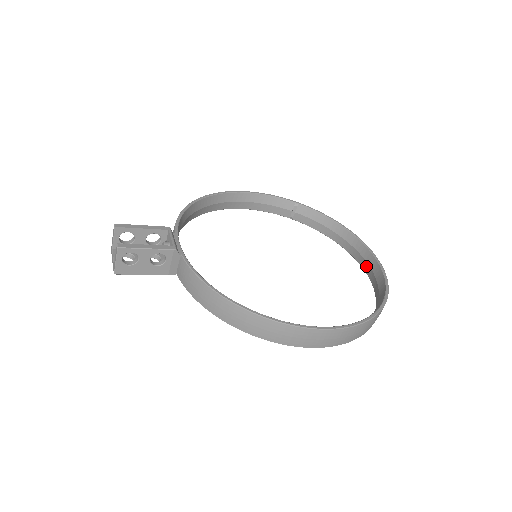
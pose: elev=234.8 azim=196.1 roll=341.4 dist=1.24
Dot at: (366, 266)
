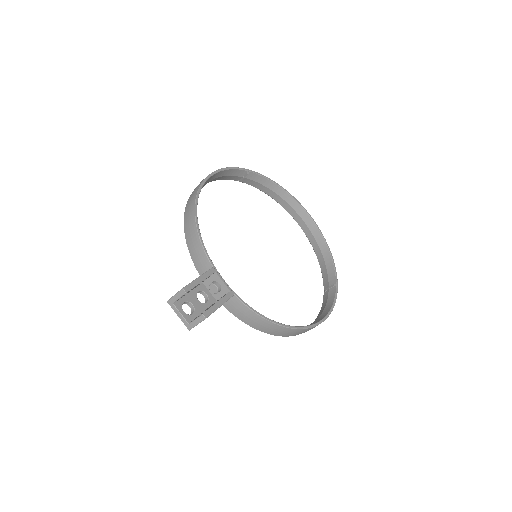
Dot at: (303, 225)
